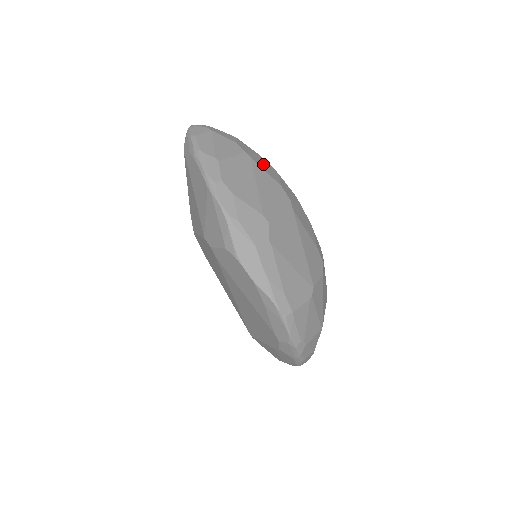
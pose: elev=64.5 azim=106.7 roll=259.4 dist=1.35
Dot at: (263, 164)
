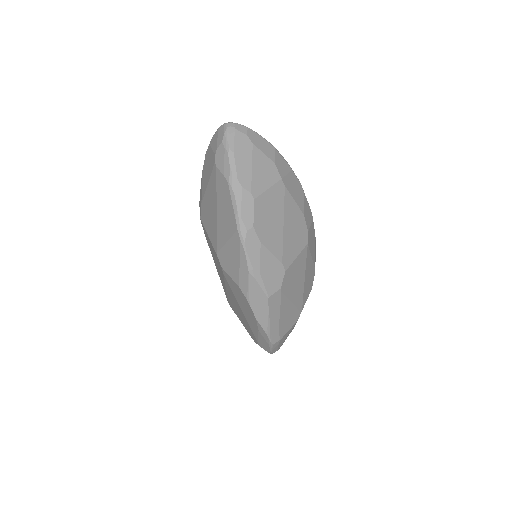
Dot at: (293, 186)
